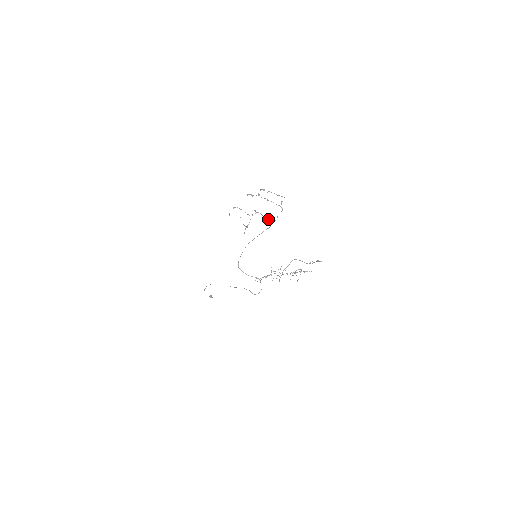
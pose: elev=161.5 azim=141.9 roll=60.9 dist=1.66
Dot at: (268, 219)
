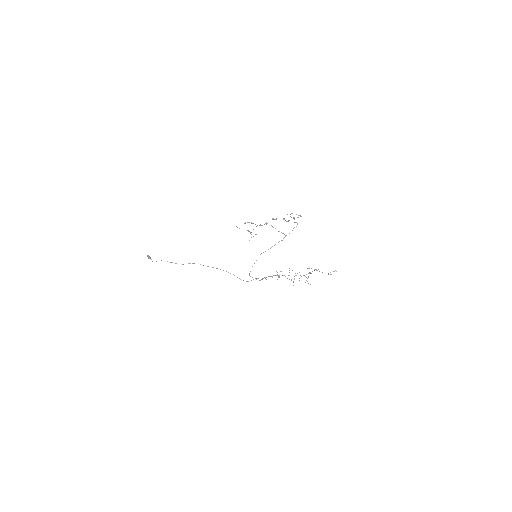
Dot at: occluded
